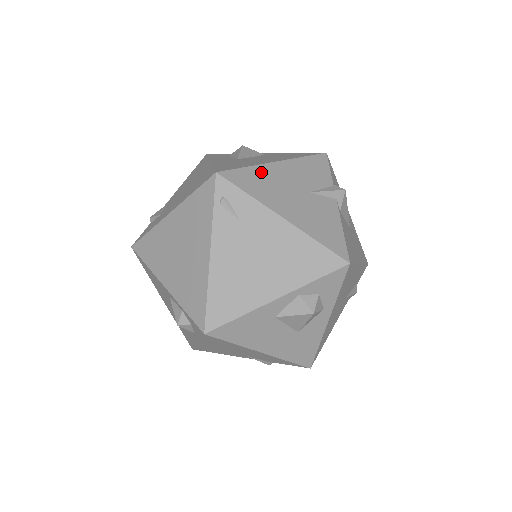
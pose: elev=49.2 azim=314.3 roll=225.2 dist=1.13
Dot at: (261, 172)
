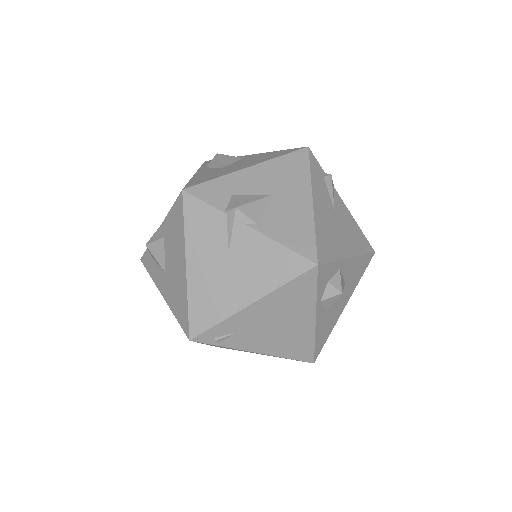
Dot at: (196, 293)
